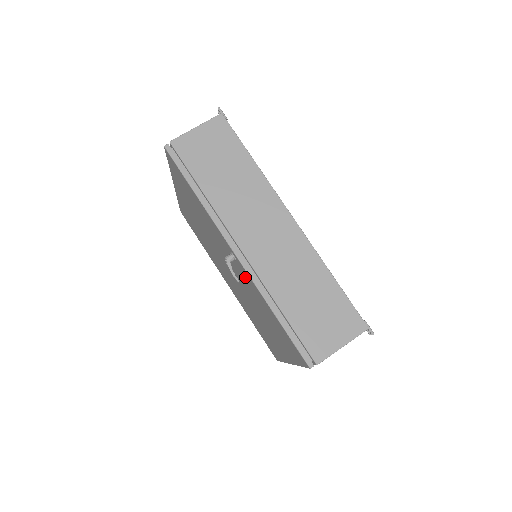
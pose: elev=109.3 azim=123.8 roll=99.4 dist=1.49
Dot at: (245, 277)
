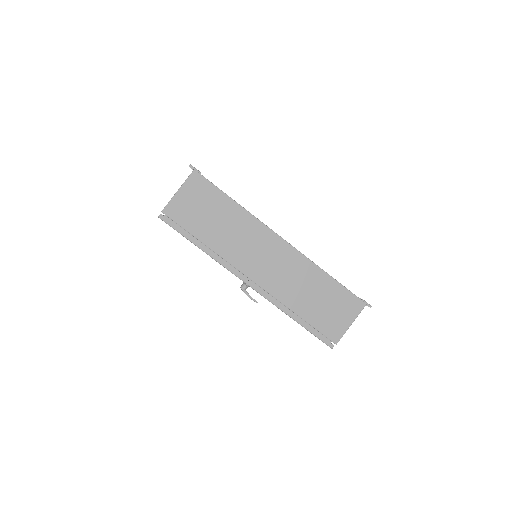
Dot at: occluded
